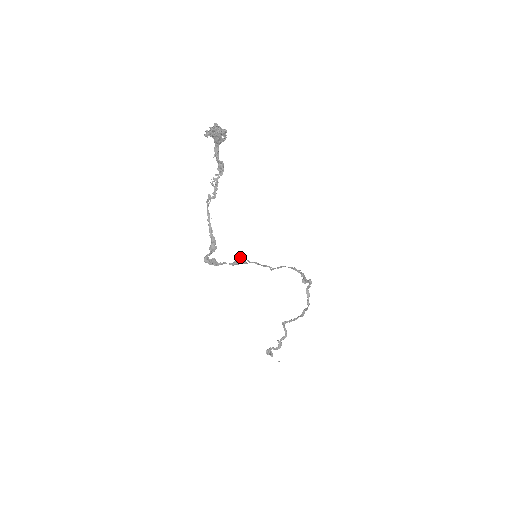
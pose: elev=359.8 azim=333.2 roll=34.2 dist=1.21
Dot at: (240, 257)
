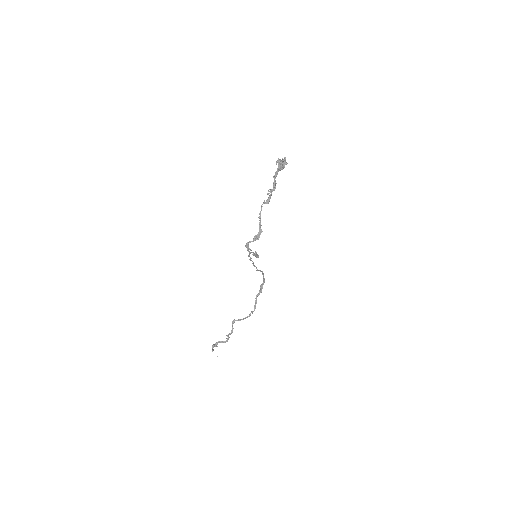
Dot at: (250, 253)
